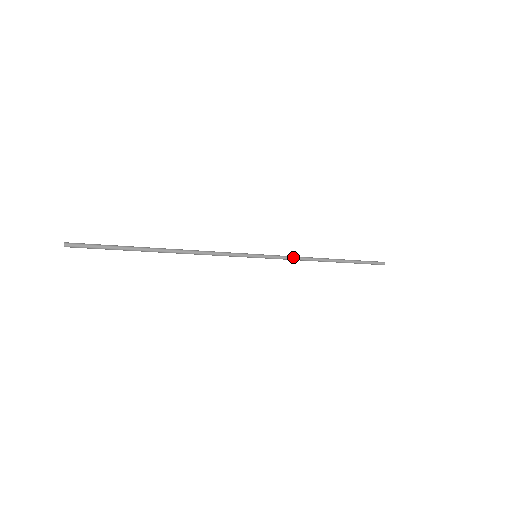
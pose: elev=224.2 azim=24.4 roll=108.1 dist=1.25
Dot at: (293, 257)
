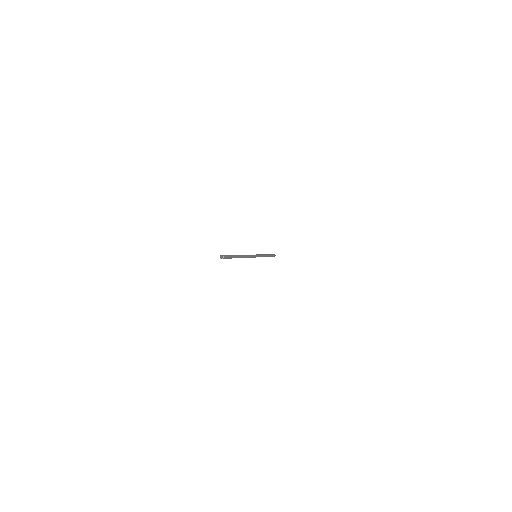
Dot at: (263, 256)
